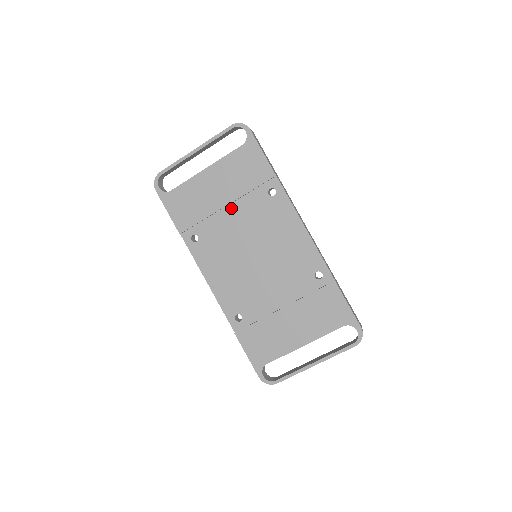
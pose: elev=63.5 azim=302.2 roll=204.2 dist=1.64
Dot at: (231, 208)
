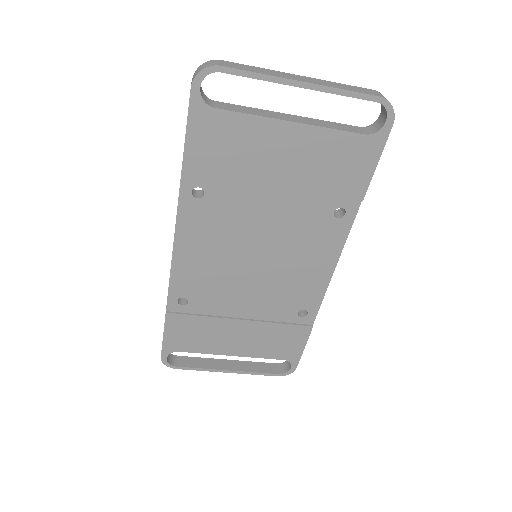
Dot at: (278, 194)
